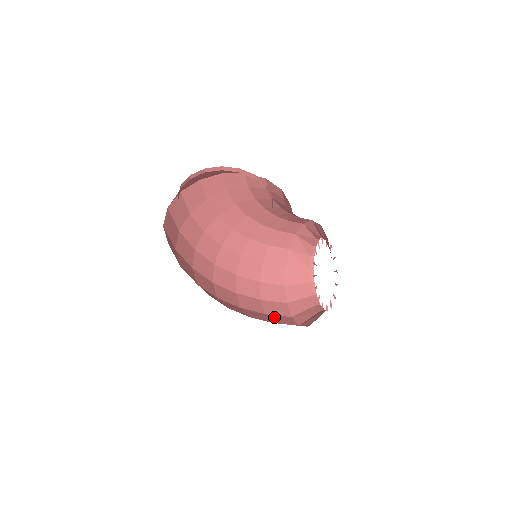
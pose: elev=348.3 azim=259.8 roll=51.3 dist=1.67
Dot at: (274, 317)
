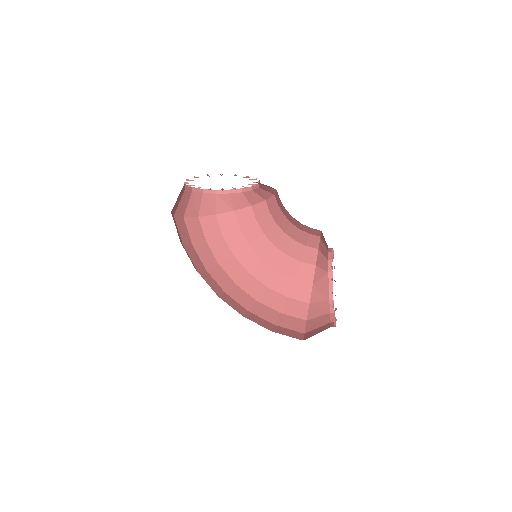
Dot at: occluded
